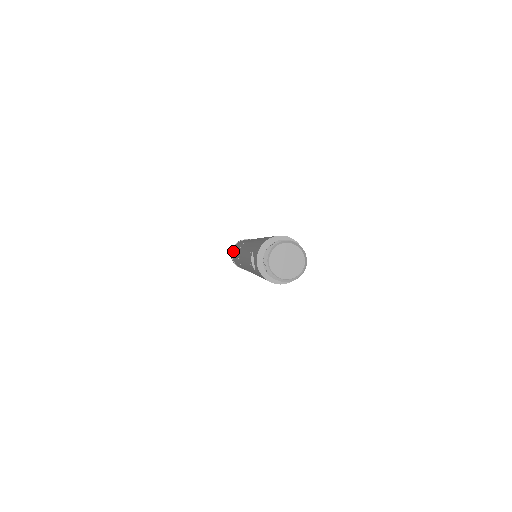
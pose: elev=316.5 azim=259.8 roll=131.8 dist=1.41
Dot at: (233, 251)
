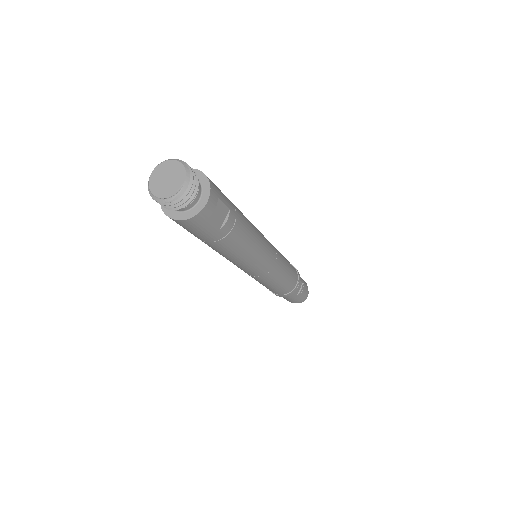
Dot at: occluded
